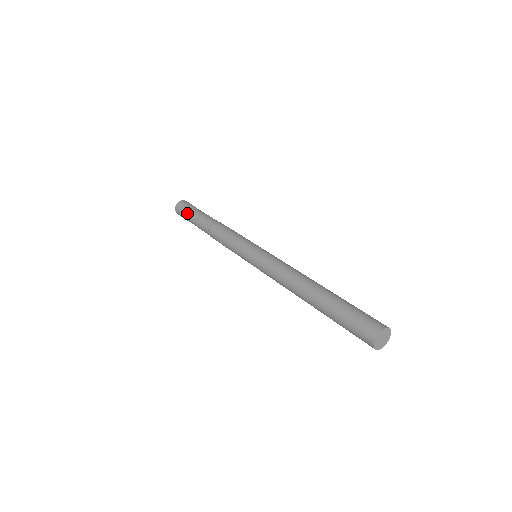
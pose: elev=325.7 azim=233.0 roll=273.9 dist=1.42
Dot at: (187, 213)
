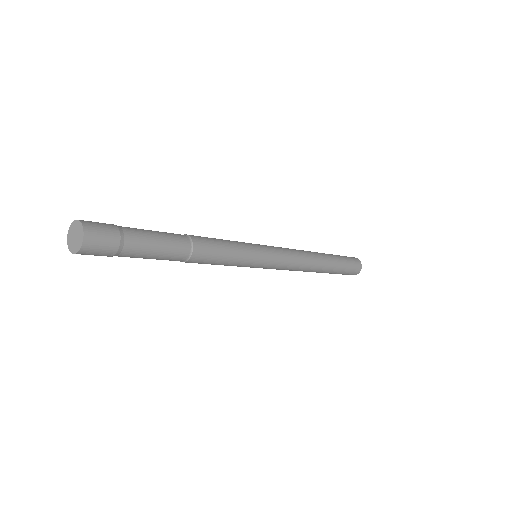
Dot at: (124, 255)
